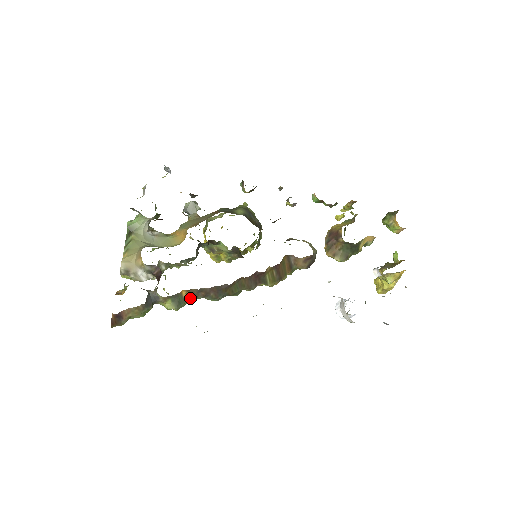
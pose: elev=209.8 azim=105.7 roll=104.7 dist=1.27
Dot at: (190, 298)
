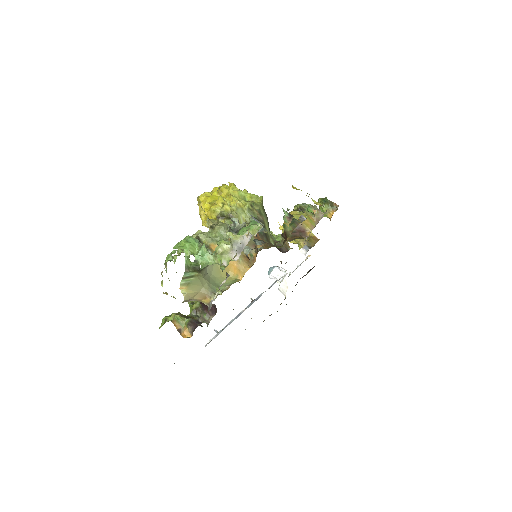
Dot at: occluded
